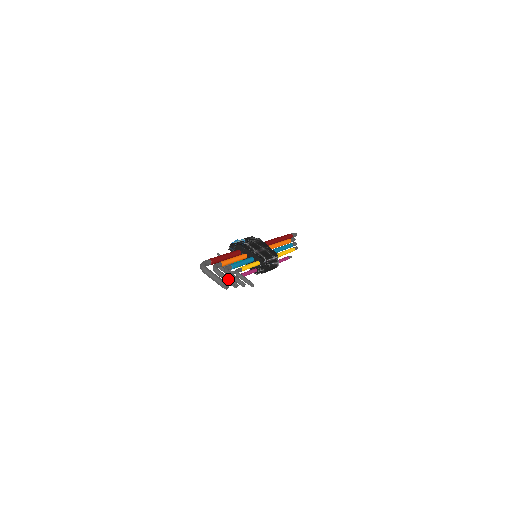
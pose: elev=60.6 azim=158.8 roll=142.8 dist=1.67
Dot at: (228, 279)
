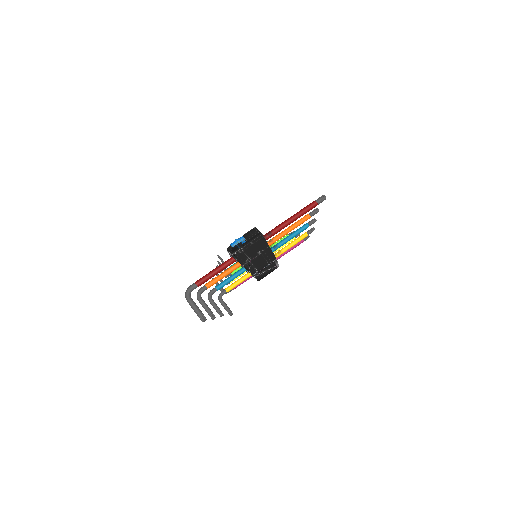
Dot at: (206, 311)
